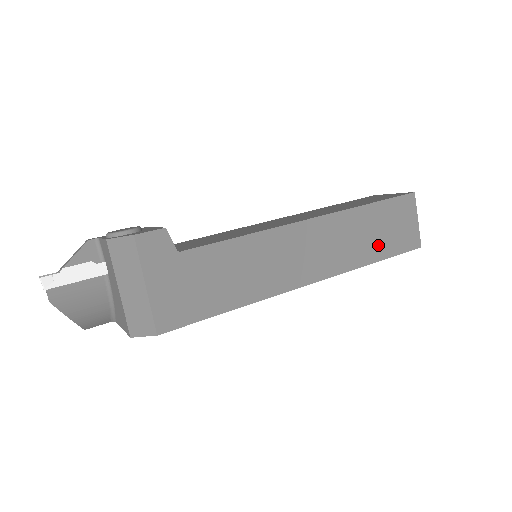
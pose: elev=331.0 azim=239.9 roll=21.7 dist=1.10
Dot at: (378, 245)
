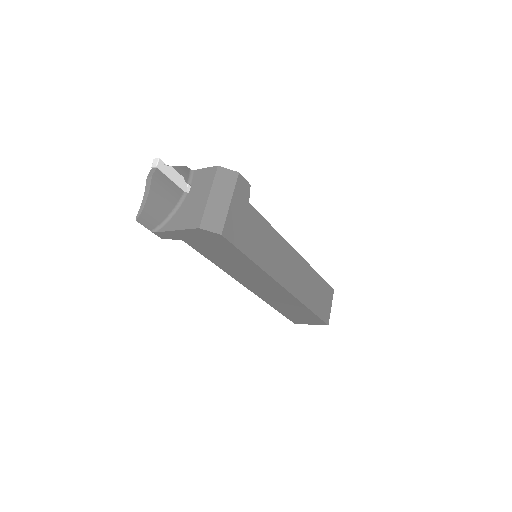
Dot at: (314, 301)
